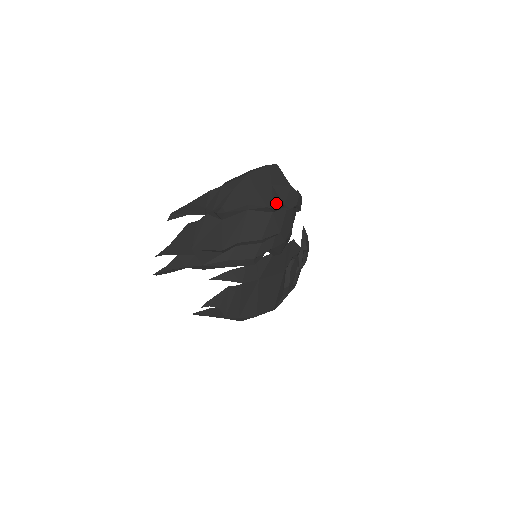
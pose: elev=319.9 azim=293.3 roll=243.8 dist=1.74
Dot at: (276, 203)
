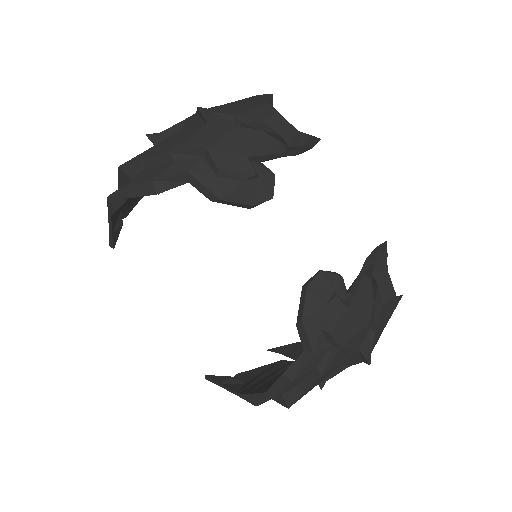
Dot at: (214, 109)
